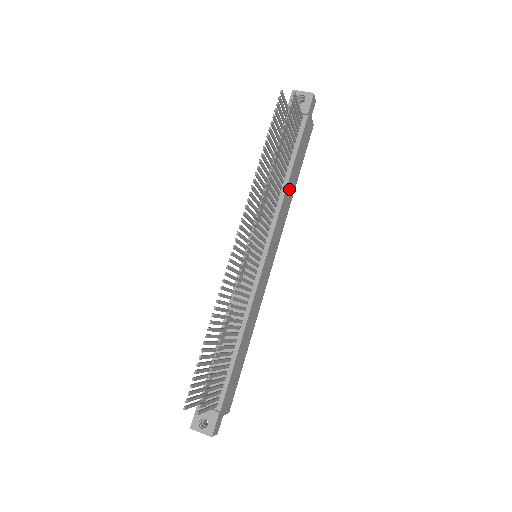
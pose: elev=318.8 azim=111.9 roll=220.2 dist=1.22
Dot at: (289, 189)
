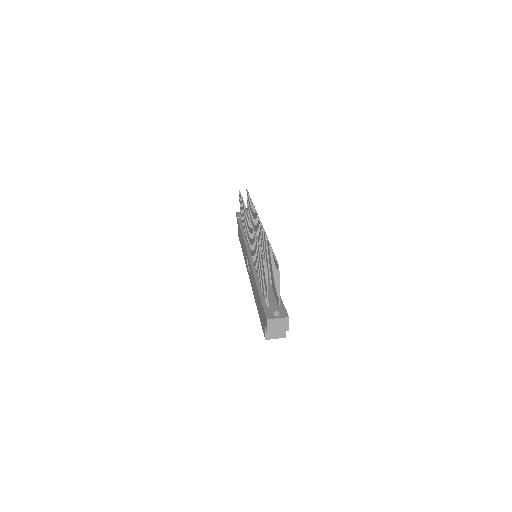
Dot at: occluded
